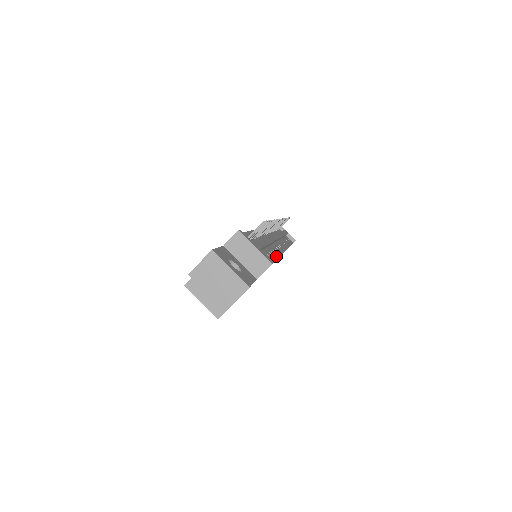
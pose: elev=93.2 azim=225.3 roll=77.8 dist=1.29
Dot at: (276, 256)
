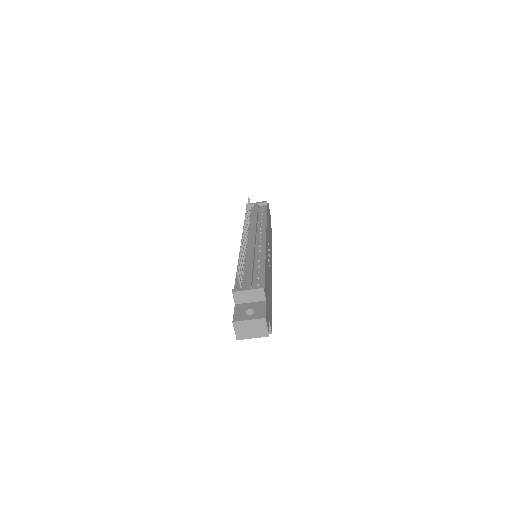
Dot at: (263, 261)
